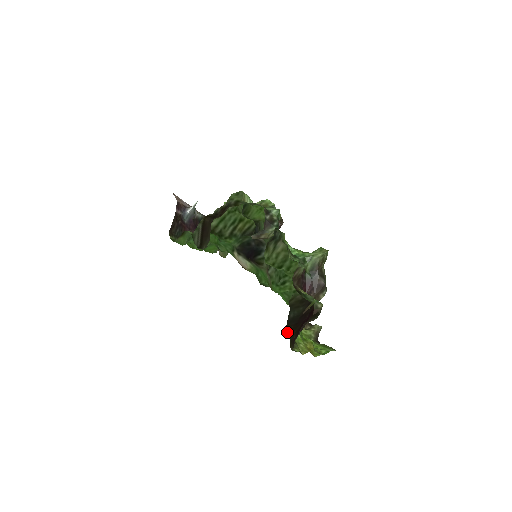
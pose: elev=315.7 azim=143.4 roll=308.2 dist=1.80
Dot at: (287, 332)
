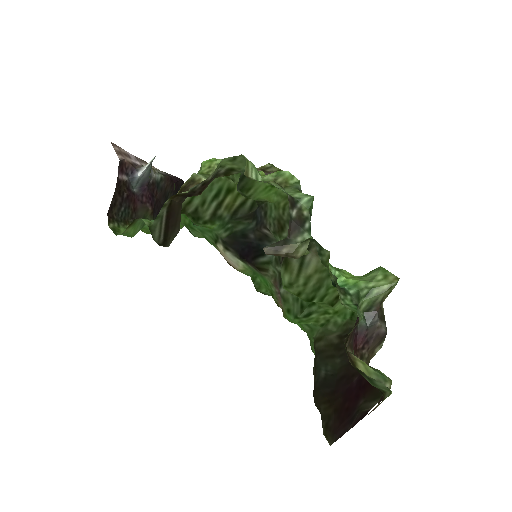
Dot at: (317, 404)
